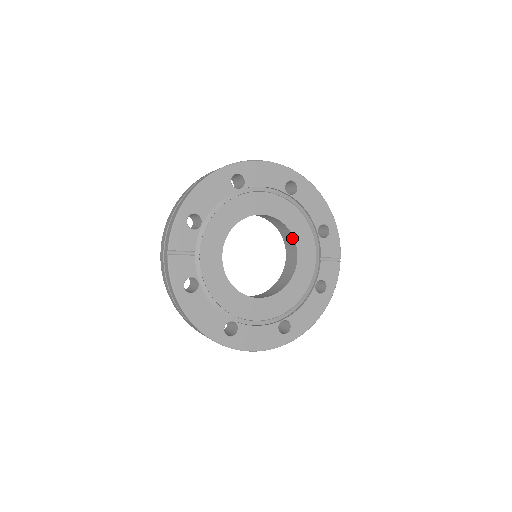
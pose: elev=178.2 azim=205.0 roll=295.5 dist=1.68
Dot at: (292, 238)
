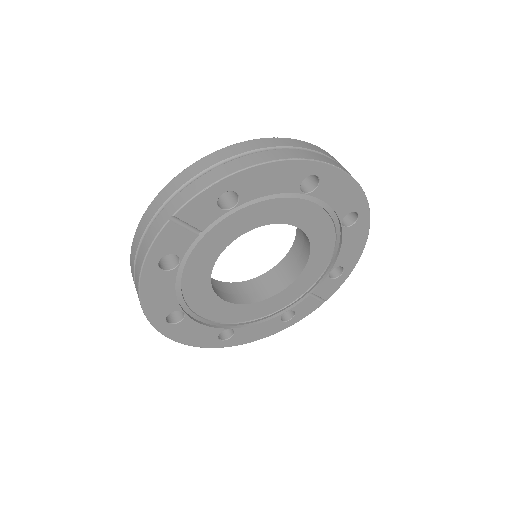
Dot at: (304, 262)
